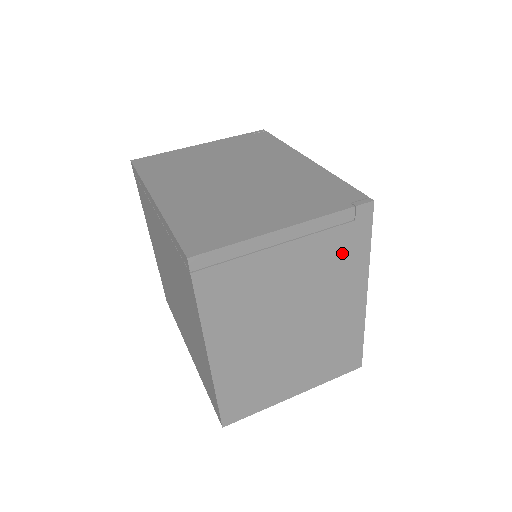
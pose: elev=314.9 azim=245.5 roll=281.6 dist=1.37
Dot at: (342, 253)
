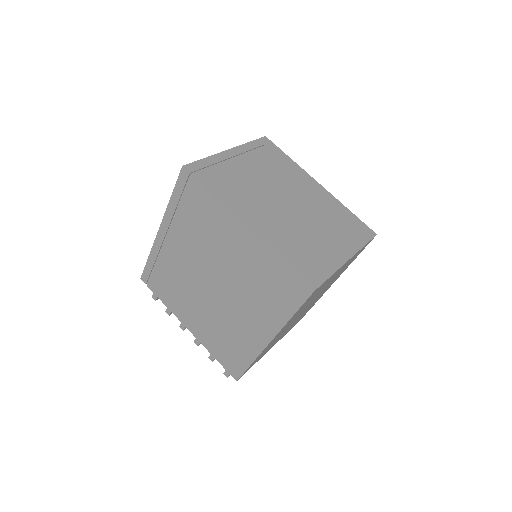
Dot at: (275, 161)
